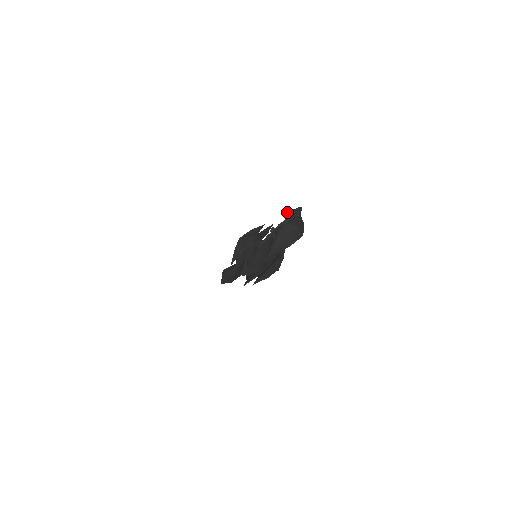
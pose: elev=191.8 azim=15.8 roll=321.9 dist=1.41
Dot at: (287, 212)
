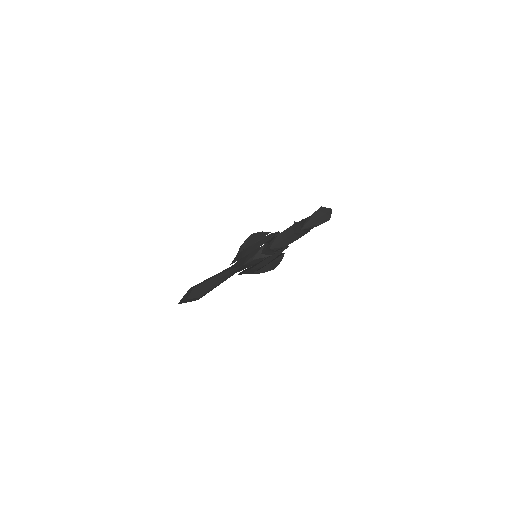
Dot at: occluded
